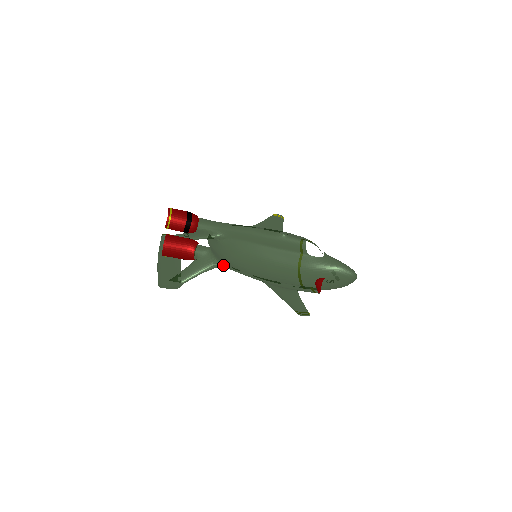
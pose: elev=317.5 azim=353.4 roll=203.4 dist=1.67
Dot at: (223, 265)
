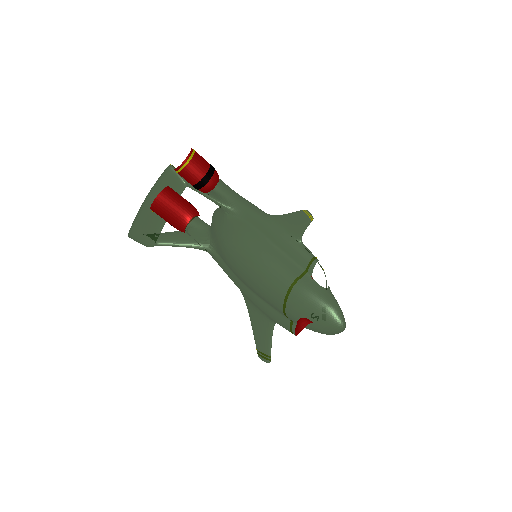
Dot at: (214, 251)
